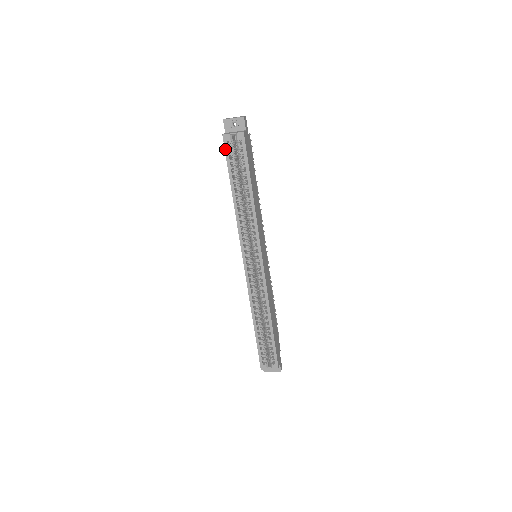
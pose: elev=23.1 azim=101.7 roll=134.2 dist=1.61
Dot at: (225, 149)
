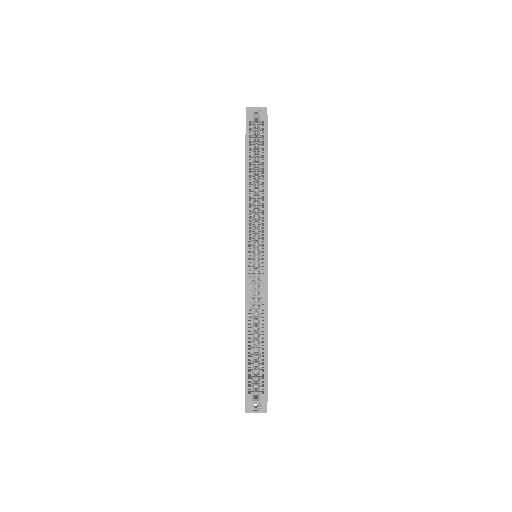
Dot at: (246, 128)
